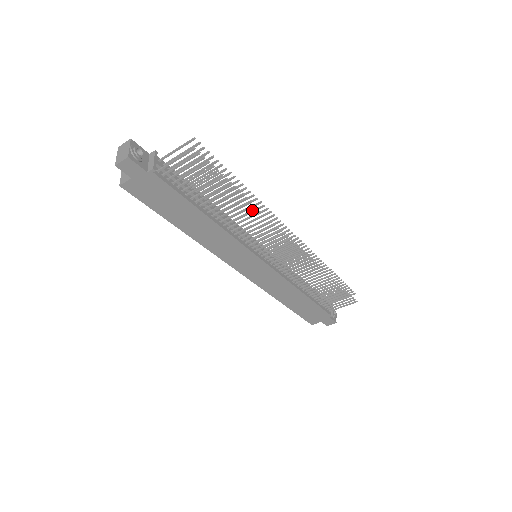
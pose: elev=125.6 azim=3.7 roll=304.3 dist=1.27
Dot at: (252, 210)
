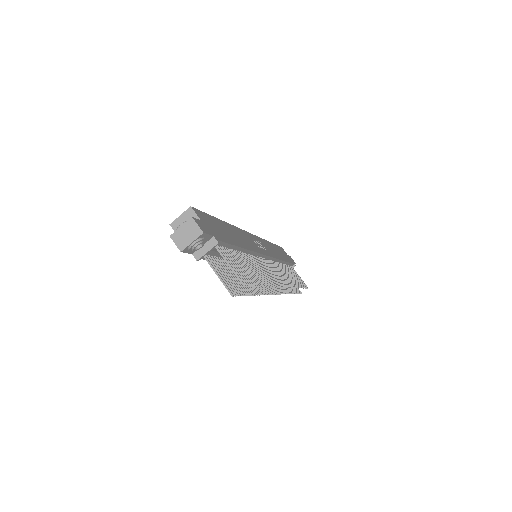
Dot at: (258, 289)
